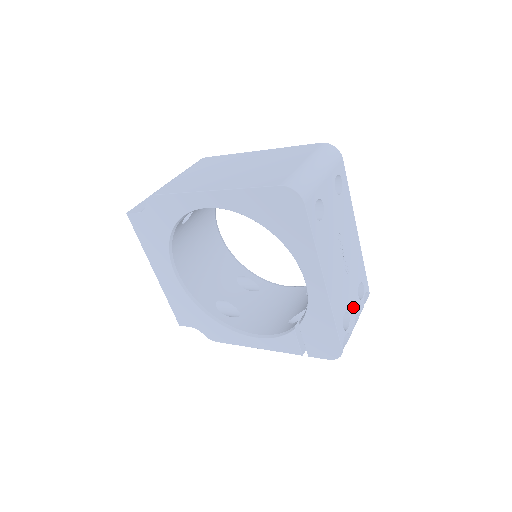
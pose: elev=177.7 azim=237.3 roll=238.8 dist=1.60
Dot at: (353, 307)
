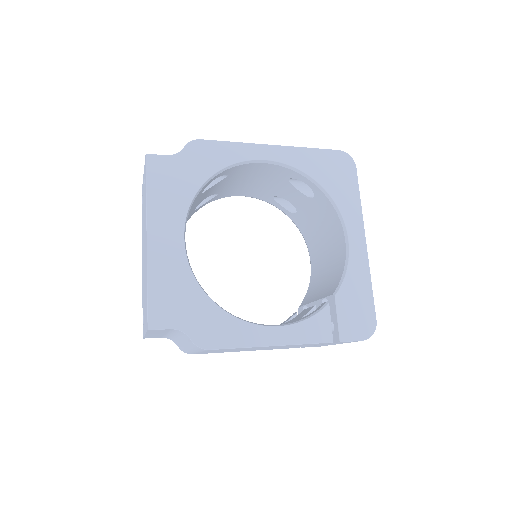
Dot at: occluded
